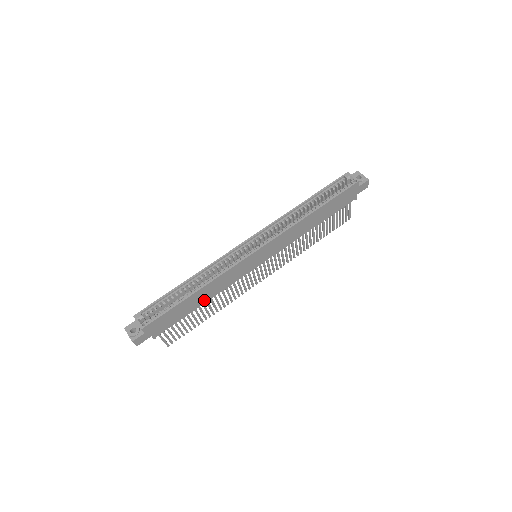
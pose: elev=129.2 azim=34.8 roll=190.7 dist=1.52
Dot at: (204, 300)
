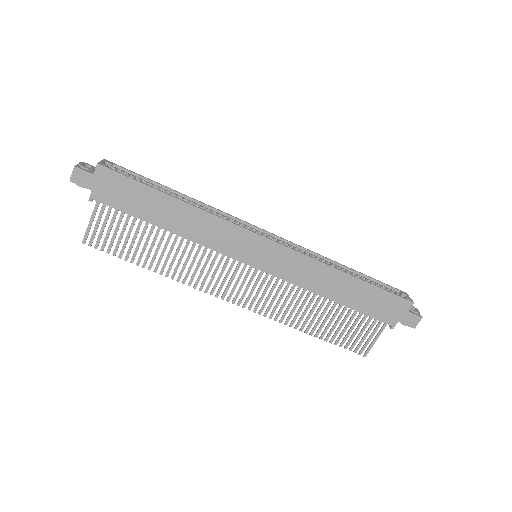
Dot at: (171, 226)
